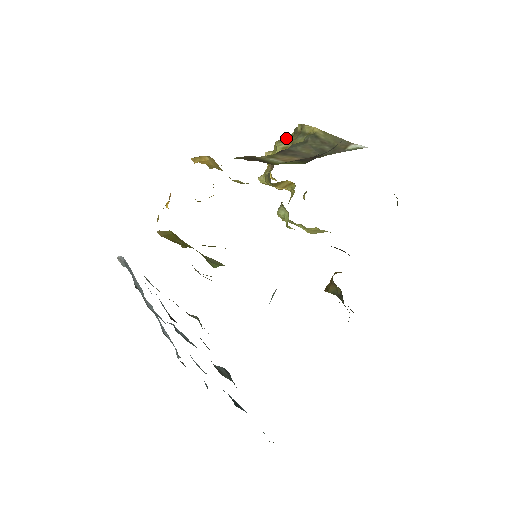
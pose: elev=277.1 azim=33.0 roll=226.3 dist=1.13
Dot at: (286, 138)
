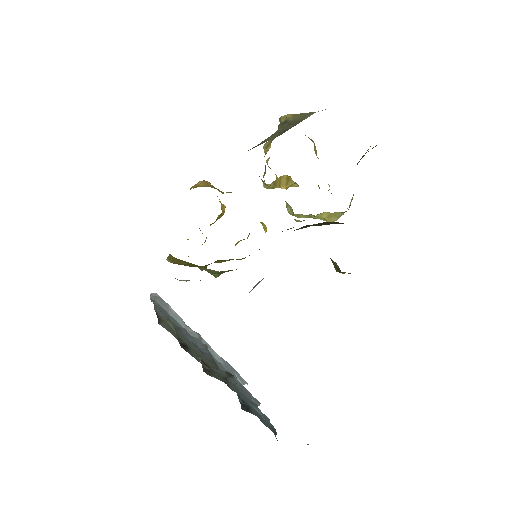
Dot at: occluded
